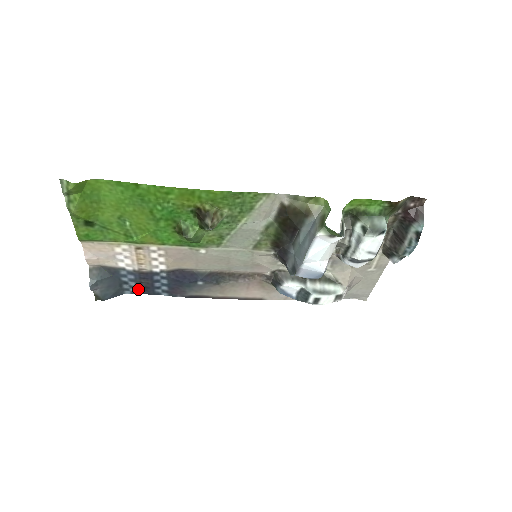
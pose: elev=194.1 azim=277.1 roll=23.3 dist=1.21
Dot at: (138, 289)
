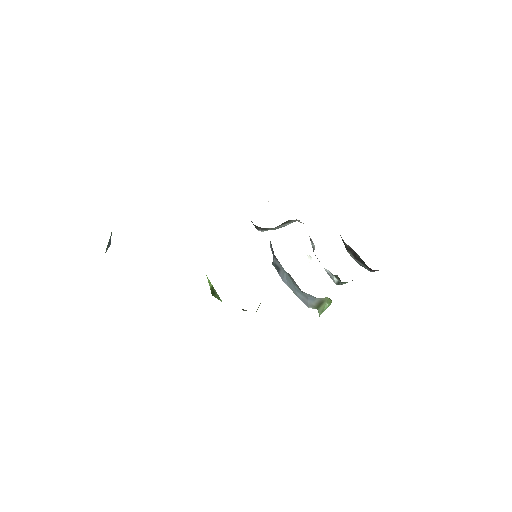
Dot at: occluded
